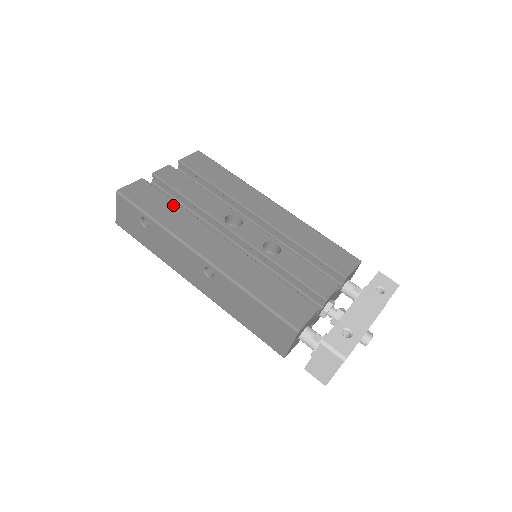
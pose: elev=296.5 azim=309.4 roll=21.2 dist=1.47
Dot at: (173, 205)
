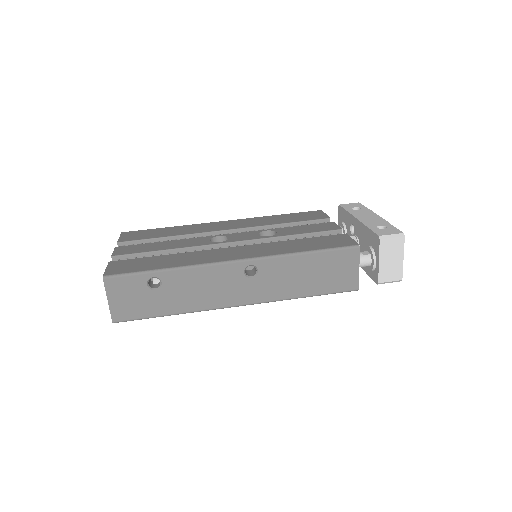
Dot at: (163, 257)
